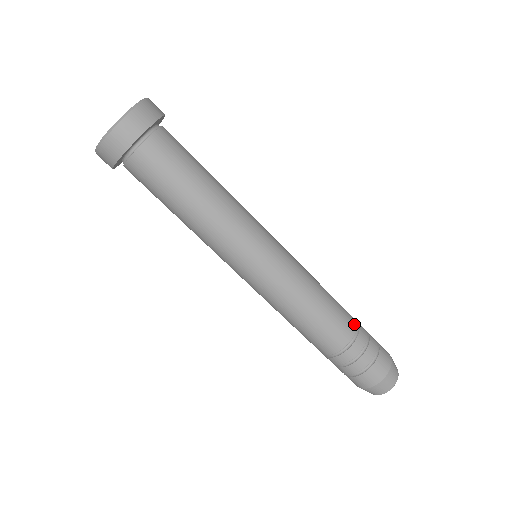
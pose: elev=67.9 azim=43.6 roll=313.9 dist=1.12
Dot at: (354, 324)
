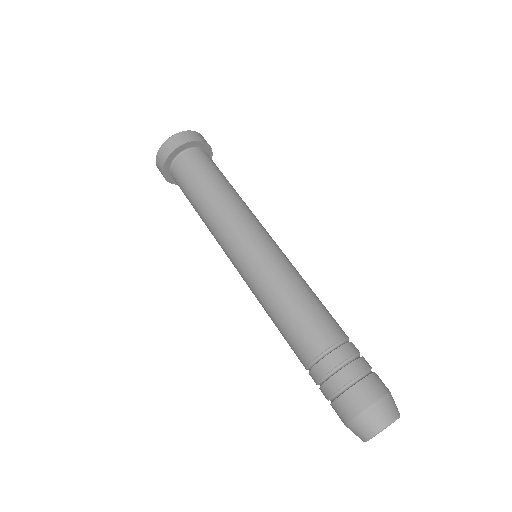
Dot at: occluded
